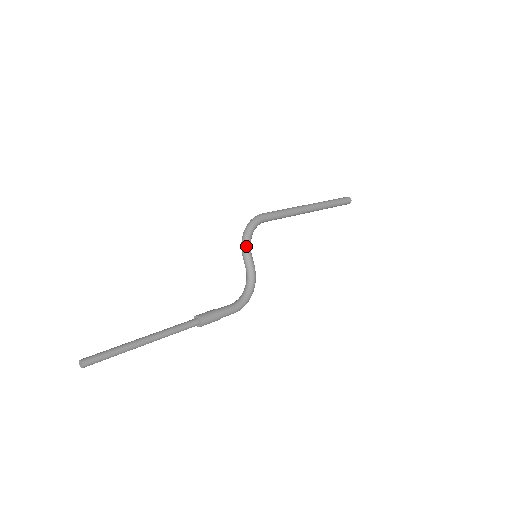
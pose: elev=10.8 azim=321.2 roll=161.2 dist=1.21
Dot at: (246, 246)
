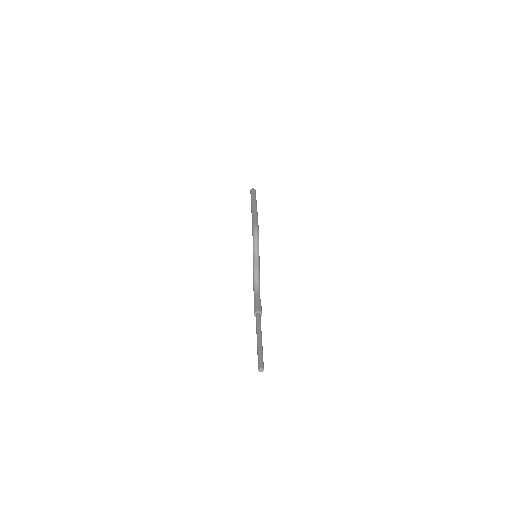
Dot at: occluded
